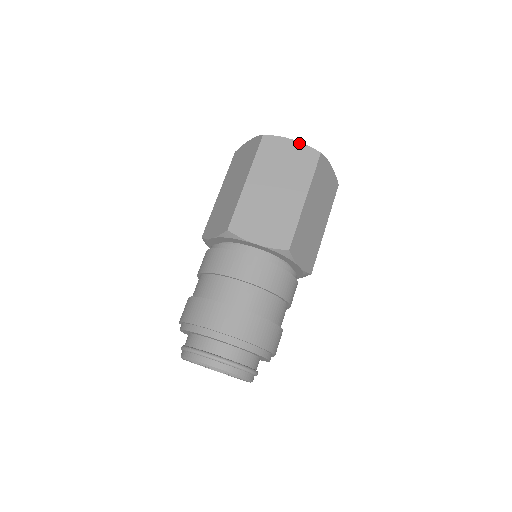
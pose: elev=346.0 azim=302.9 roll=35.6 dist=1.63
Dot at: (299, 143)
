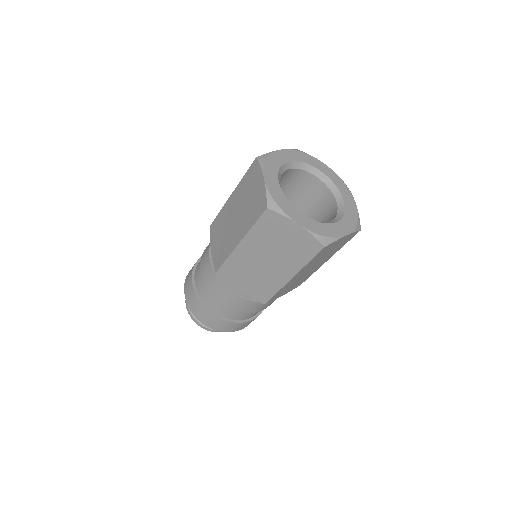
Dot at: (304, 230)
